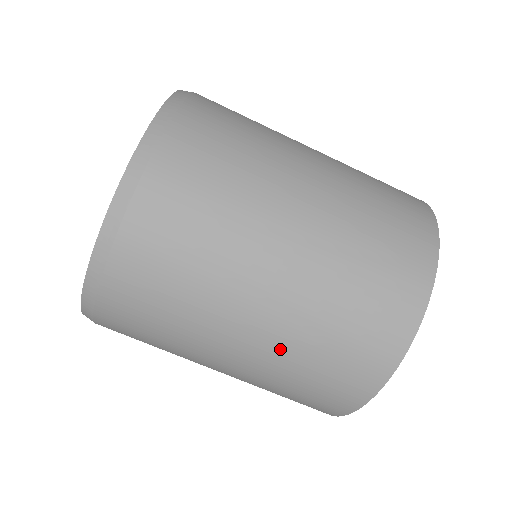
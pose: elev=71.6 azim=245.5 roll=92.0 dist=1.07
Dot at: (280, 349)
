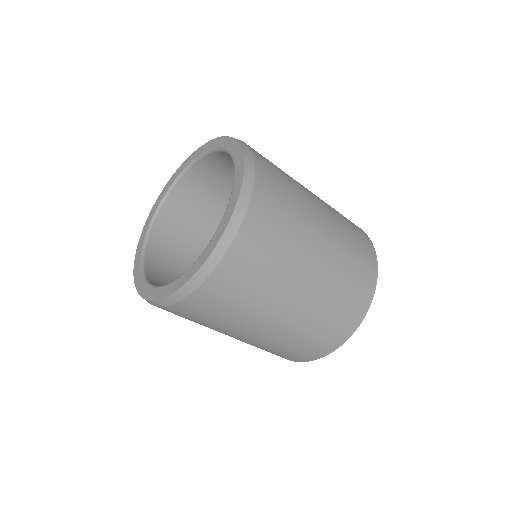
Dot at: (298, 323)
